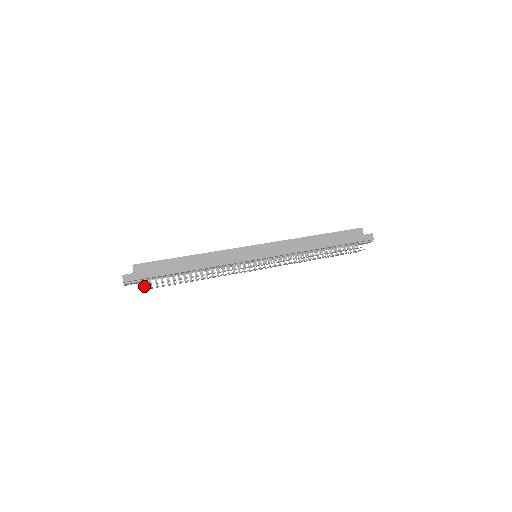
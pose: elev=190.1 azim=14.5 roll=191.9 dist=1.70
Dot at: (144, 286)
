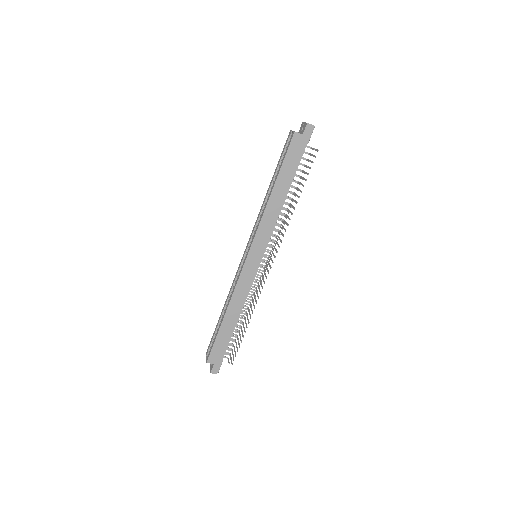
Dot at: occluded
